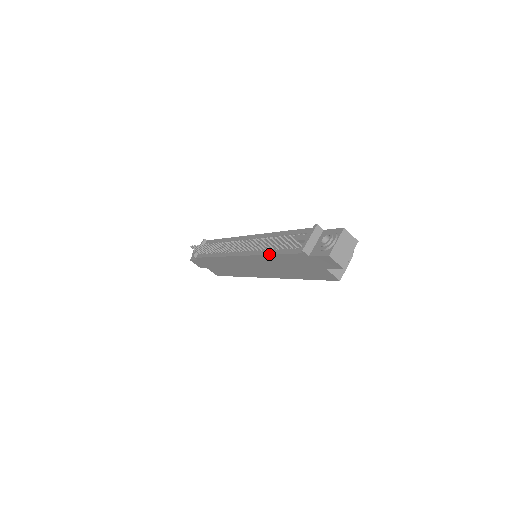
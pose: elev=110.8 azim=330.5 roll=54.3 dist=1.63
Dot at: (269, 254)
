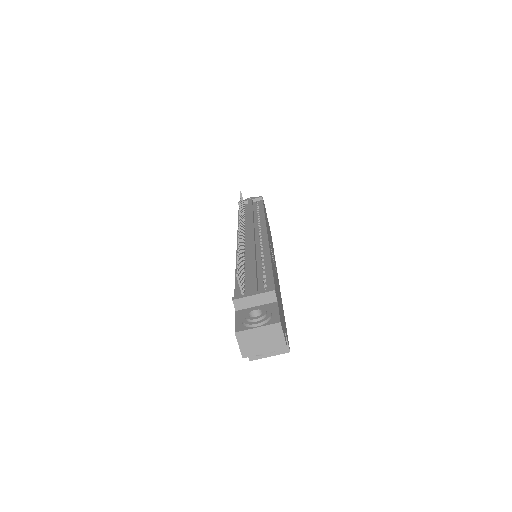
Dot at: occluded
